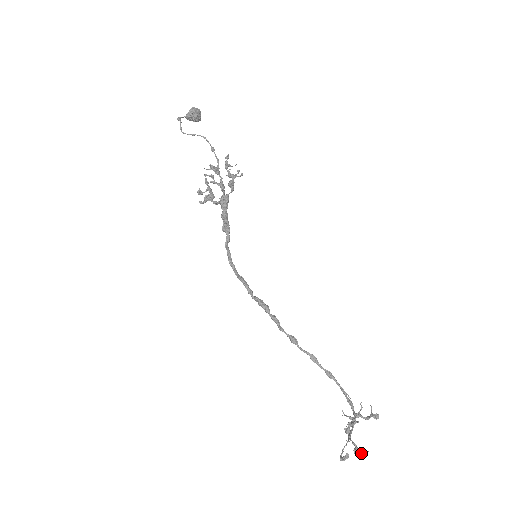
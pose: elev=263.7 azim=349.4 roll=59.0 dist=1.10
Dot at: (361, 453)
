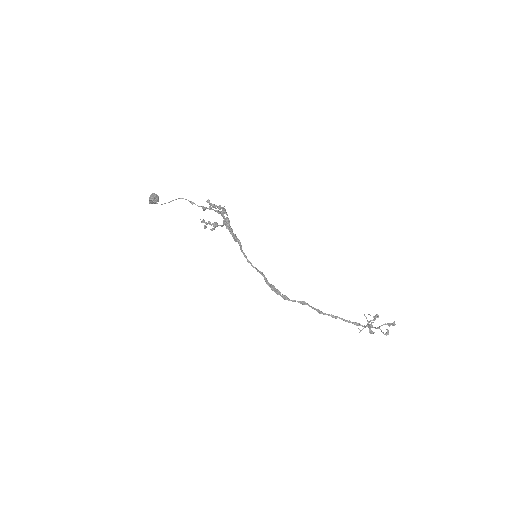
Dot at: (392, 324)
